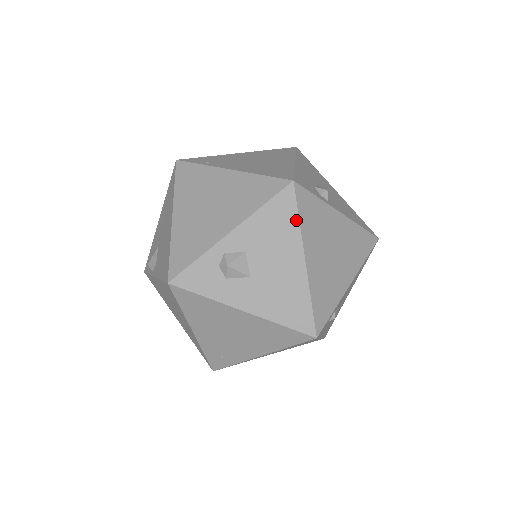
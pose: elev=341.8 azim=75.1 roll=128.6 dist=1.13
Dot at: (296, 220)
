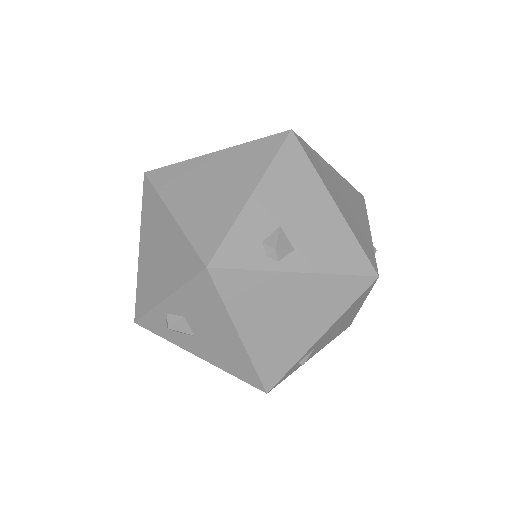
Dot at: (220, 302)
